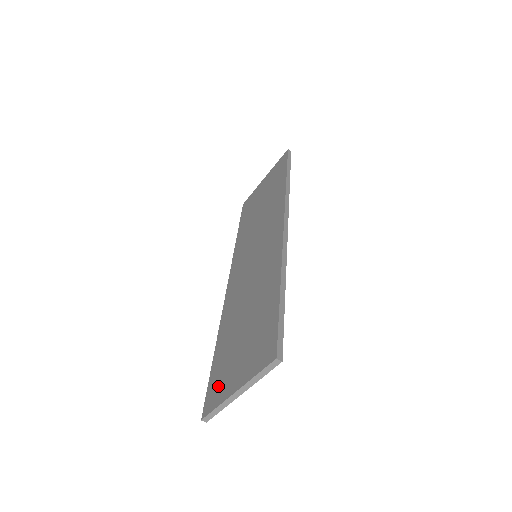
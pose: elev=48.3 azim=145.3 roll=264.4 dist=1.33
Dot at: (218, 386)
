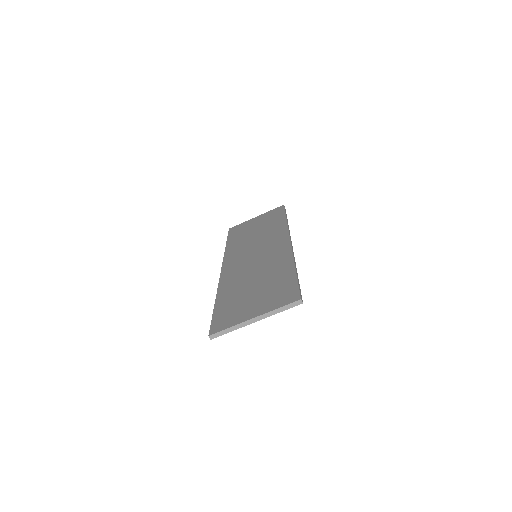
Dot at: (228, 317)
